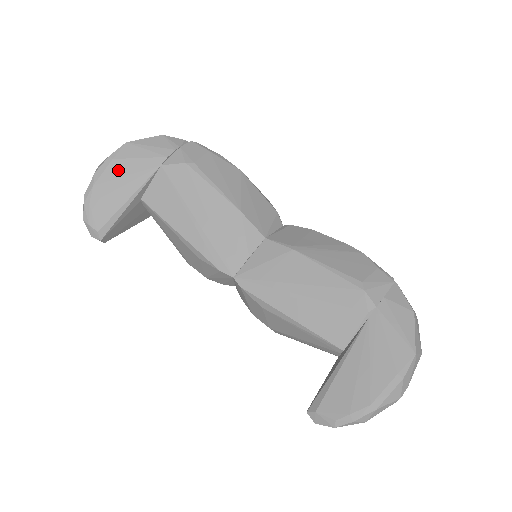
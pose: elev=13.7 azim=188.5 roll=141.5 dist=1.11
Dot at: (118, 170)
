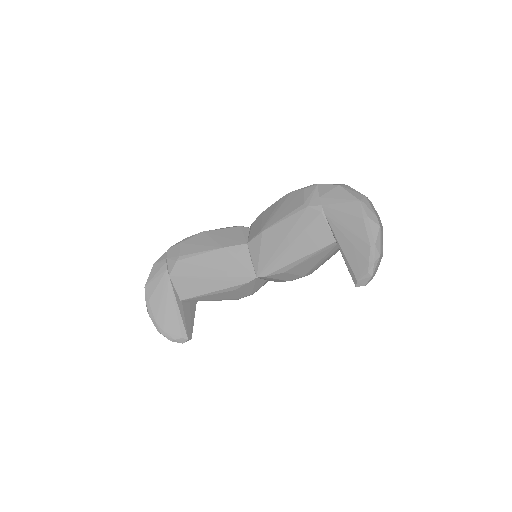
Dot at: (156, 302)
